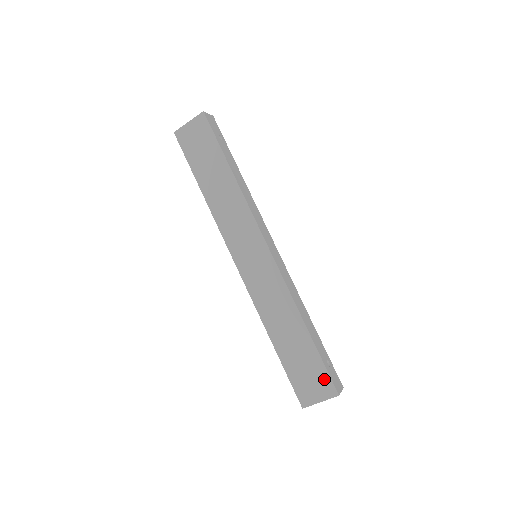
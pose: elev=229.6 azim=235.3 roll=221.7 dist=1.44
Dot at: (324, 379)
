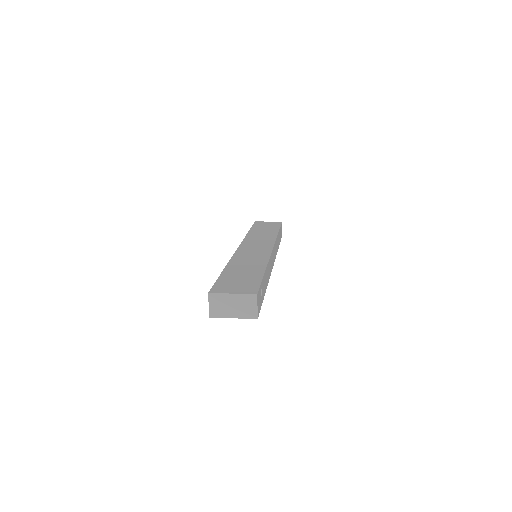
Dot at: occluded
